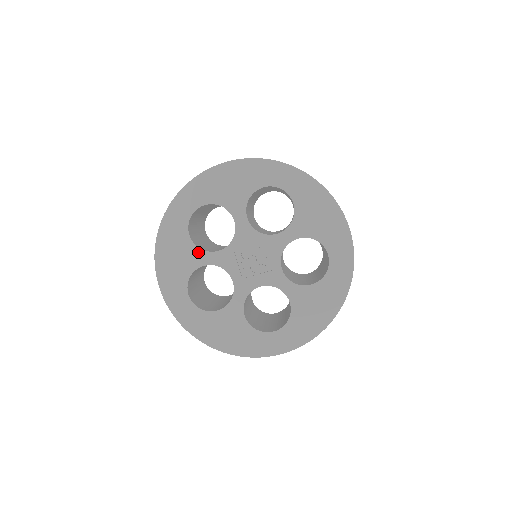
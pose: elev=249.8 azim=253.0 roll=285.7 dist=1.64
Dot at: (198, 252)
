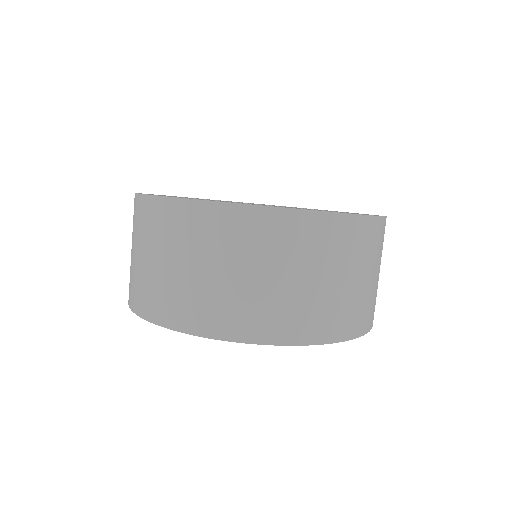
Dot at: occluded
